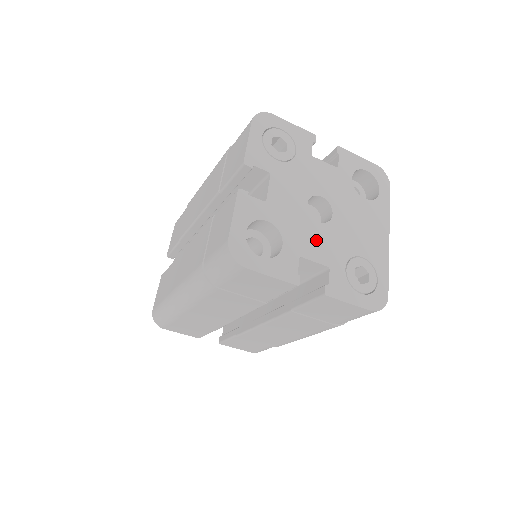
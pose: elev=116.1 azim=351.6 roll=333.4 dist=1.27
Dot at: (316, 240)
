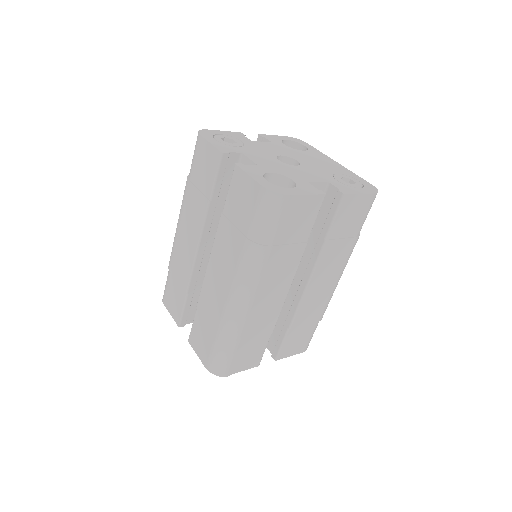
Dot at: (305, 173)
